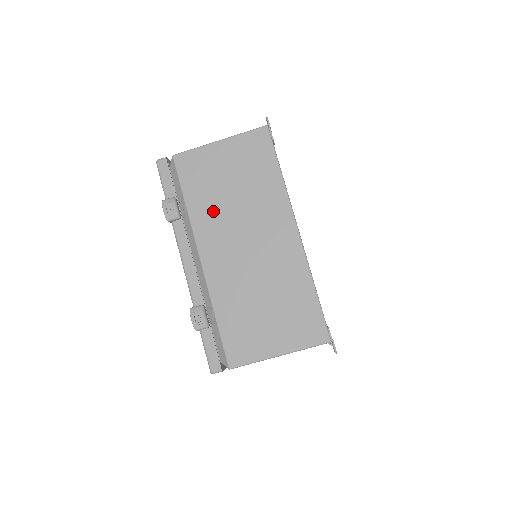
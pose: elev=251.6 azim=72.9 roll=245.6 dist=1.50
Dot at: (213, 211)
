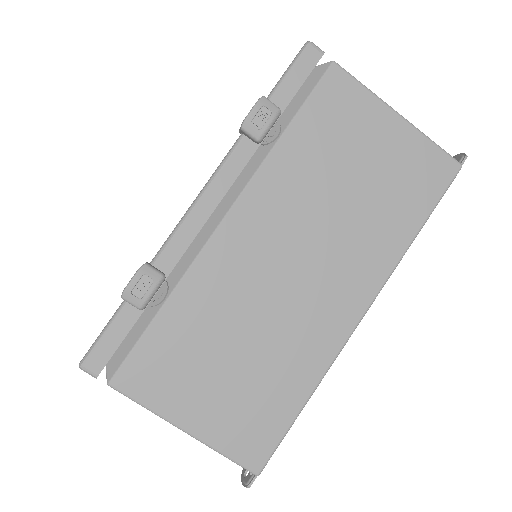
Dot at: (303, 182)
